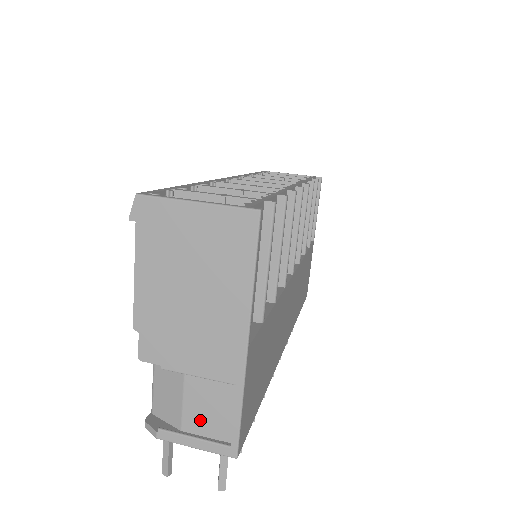
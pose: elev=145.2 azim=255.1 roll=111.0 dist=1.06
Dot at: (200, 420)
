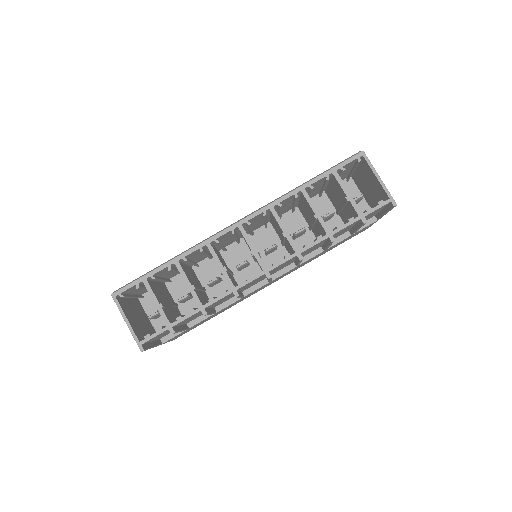
Dot at: occluded
